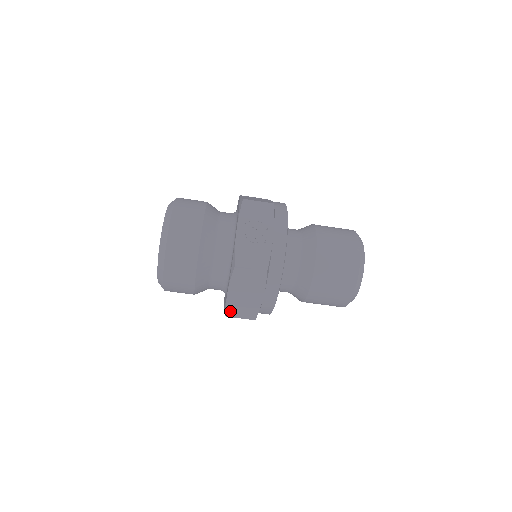
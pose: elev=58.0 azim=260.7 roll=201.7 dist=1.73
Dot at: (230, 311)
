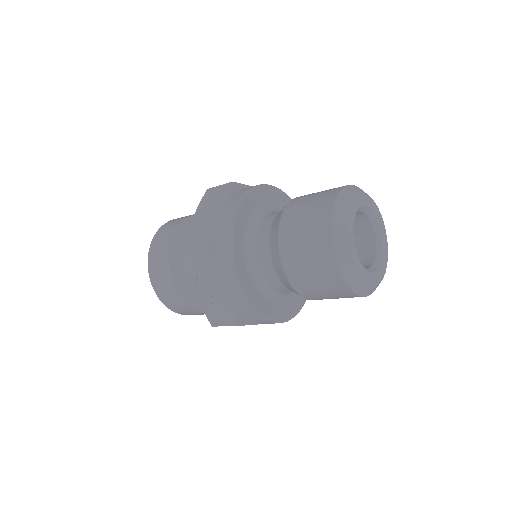
Dot at: occluded
